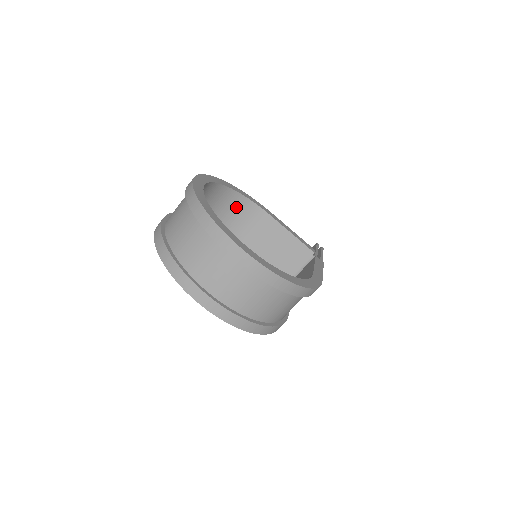
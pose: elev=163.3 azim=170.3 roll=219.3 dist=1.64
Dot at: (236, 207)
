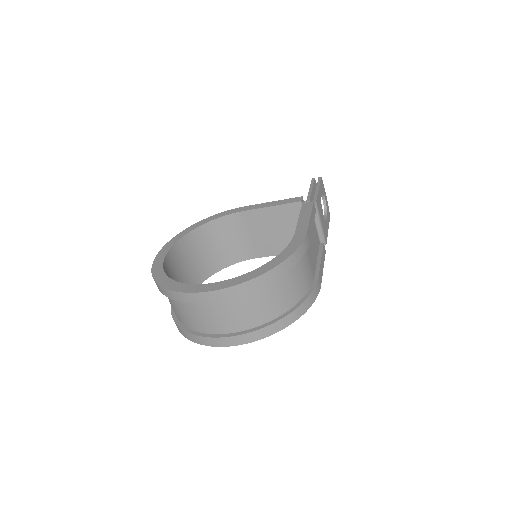
Dot at: (218, 232)
